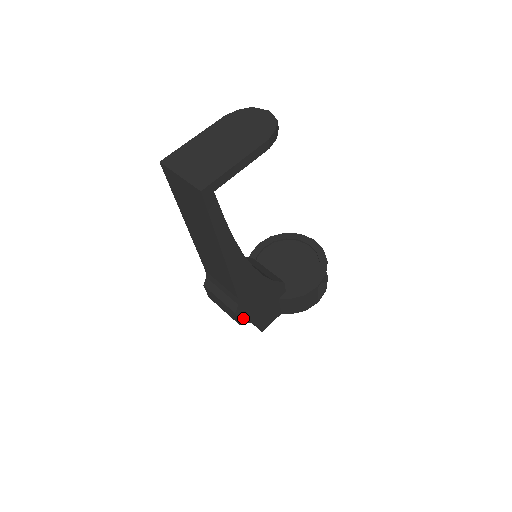
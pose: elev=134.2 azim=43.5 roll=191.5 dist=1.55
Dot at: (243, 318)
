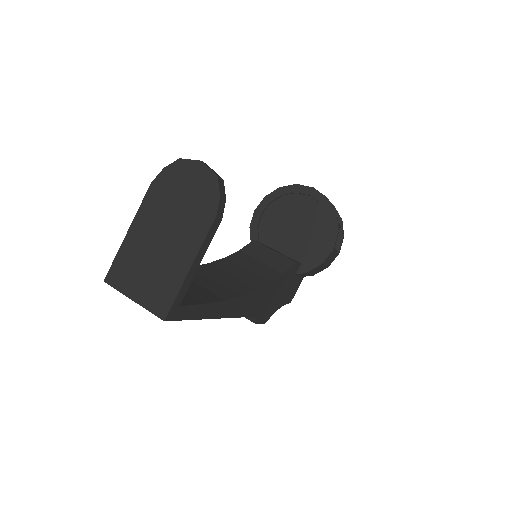
Dot at: (266, 317)
